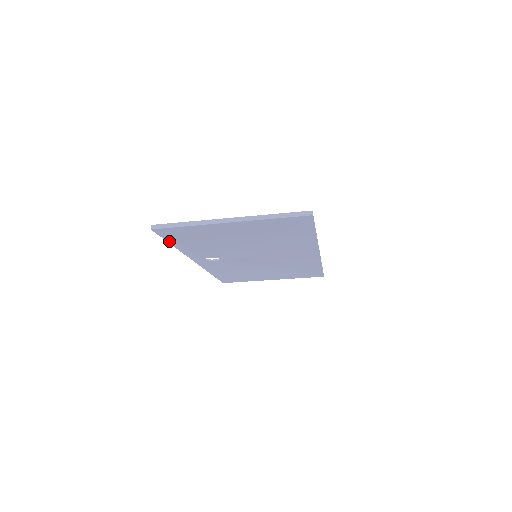
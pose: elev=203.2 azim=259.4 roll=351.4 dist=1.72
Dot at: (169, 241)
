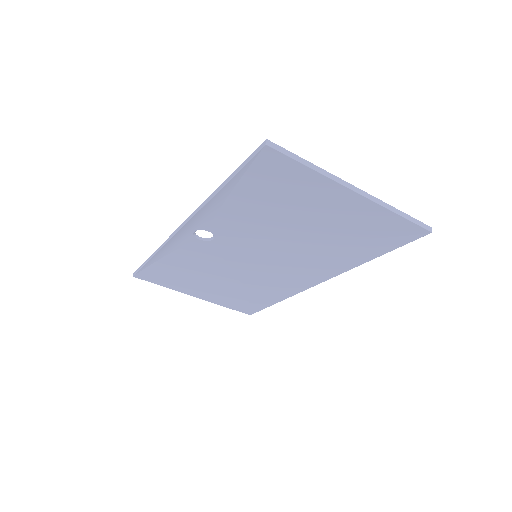
Dot at: (234, 178)
